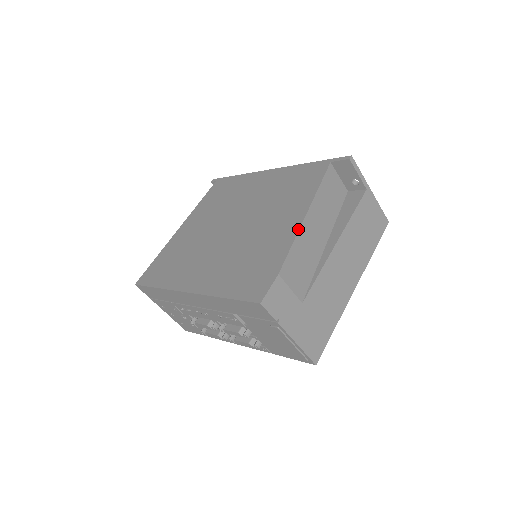
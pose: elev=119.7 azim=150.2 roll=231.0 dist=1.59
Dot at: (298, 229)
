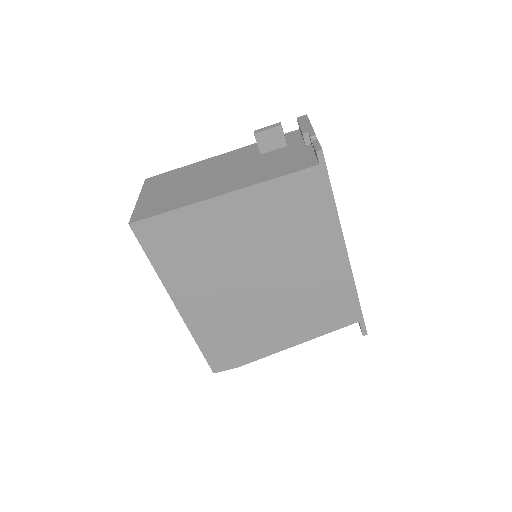
Dot at: occluded
